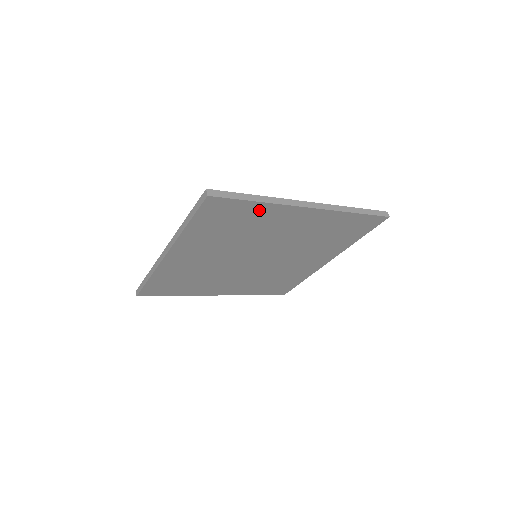
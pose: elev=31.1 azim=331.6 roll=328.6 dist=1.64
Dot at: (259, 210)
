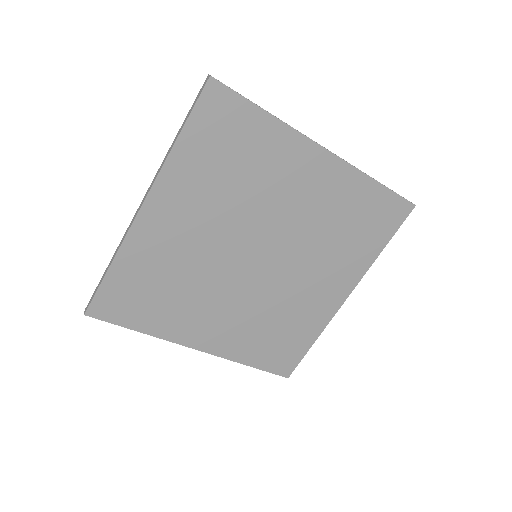
Dot at: (267, 133)
